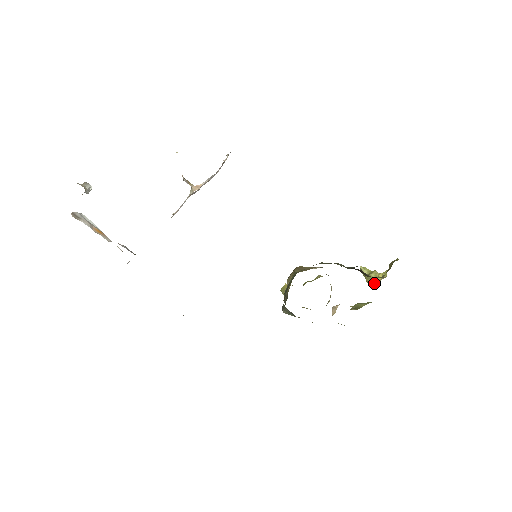
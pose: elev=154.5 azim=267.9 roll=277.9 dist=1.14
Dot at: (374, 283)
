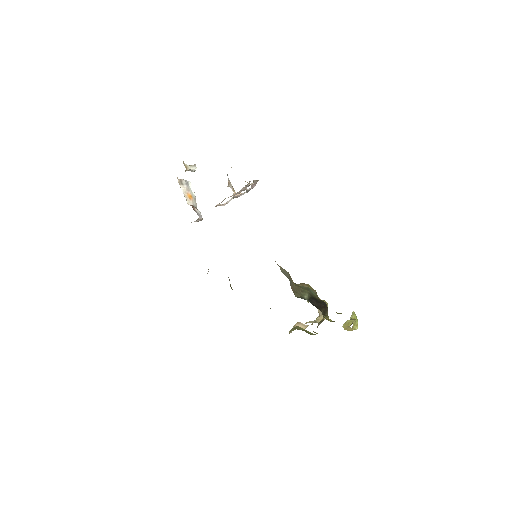
Dot at: (344, 327)
